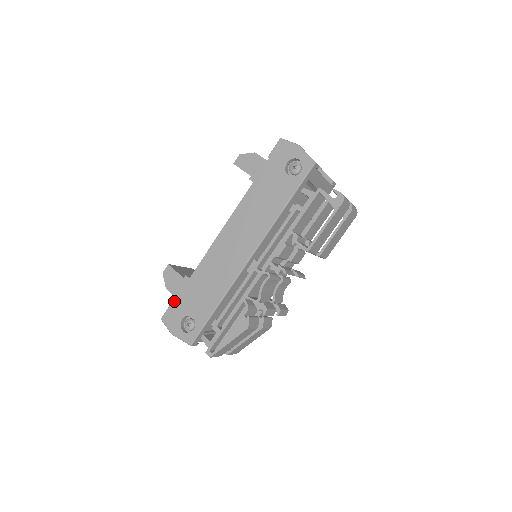
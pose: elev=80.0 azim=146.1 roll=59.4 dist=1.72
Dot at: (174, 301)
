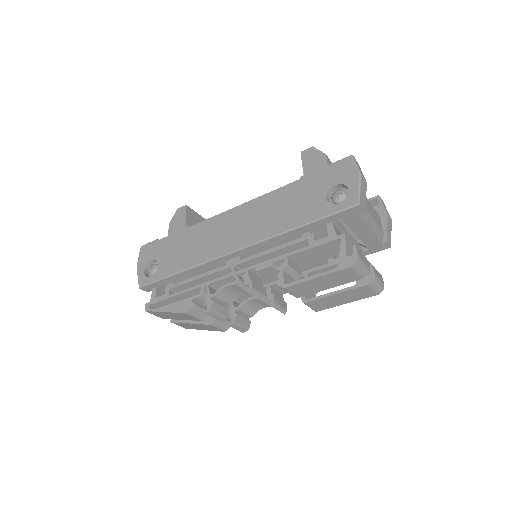
Dot at: occluded
